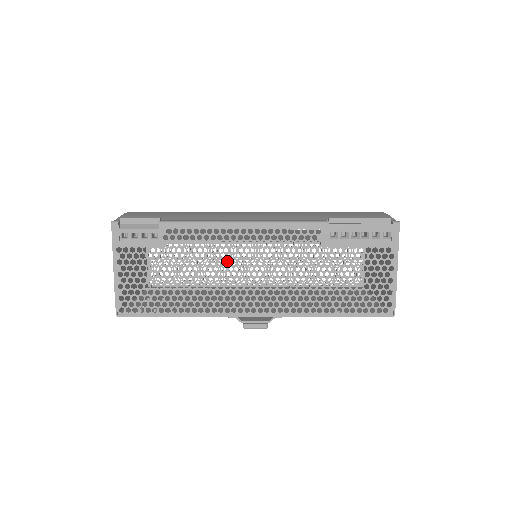
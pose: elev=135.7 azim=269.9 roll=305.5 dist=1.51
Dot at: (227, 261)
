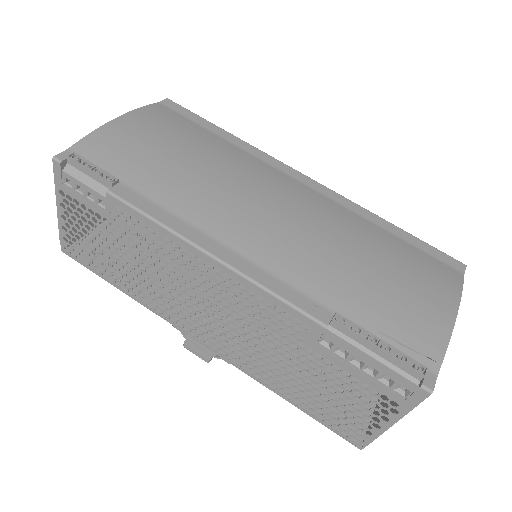
Dot at: occluded
